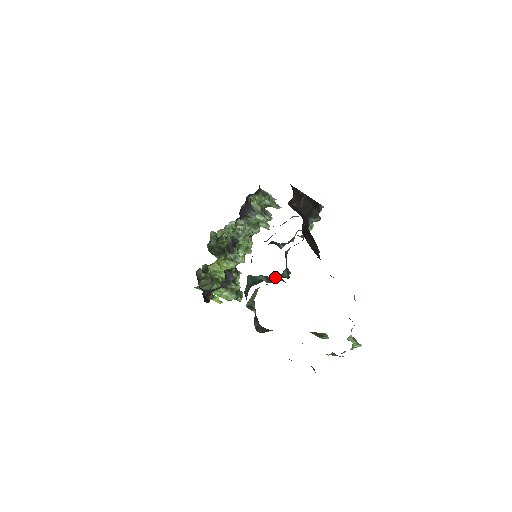
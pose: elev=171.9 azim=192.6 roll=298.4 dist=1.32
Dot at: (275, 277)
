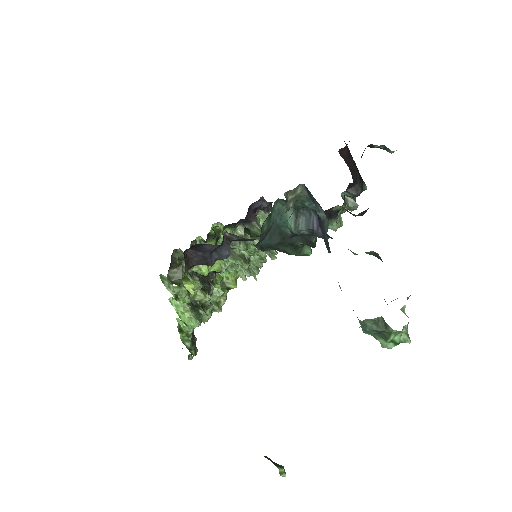
Dot at: (308, 218)
